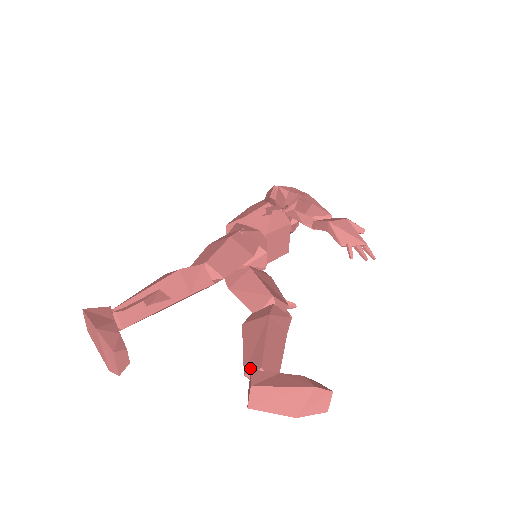
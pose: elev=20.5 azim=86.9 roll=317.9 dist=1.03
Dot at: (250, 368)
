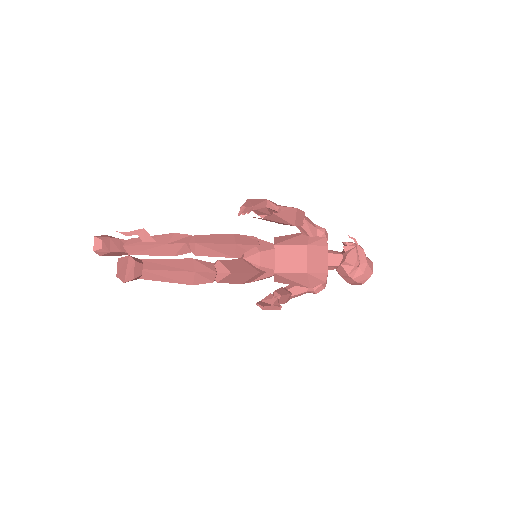
Dot at: occluded
